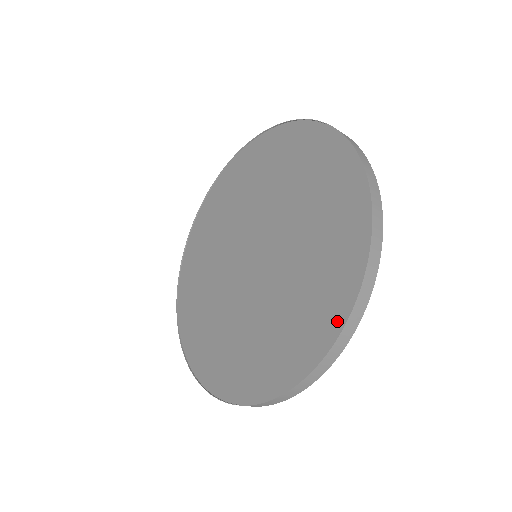
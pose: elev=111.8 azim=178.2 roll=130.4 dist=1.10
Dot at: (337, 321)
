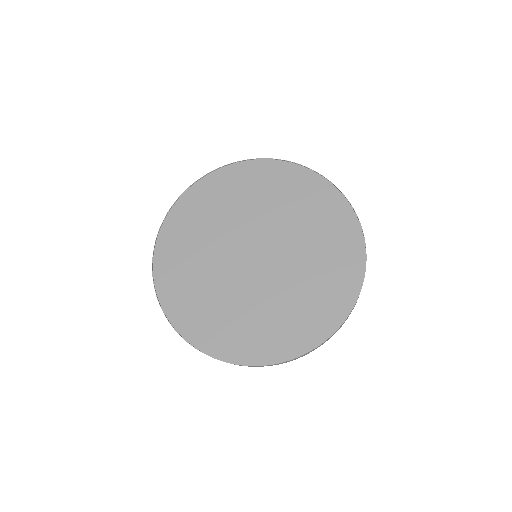
Dot at: (252, 359)
